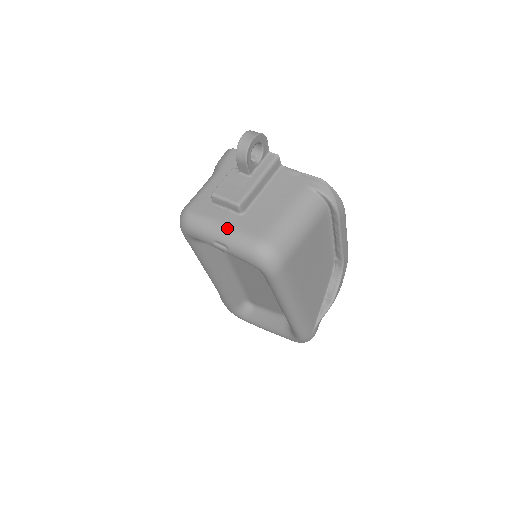
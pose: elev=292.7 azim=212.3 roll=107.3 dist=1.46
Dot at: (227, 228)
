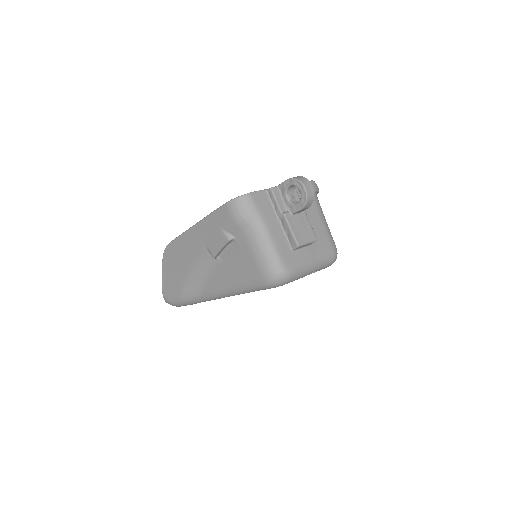
Dot at: (316, 260)
